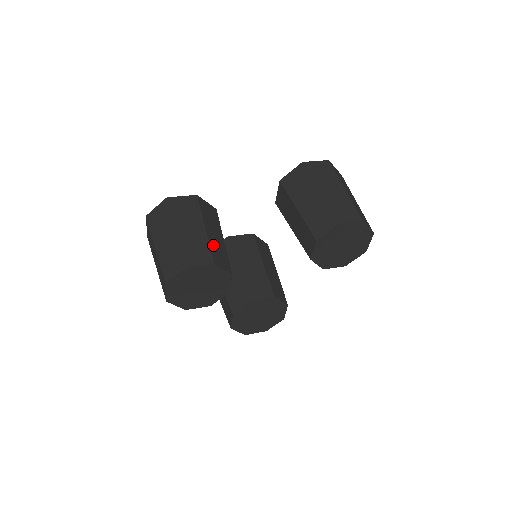
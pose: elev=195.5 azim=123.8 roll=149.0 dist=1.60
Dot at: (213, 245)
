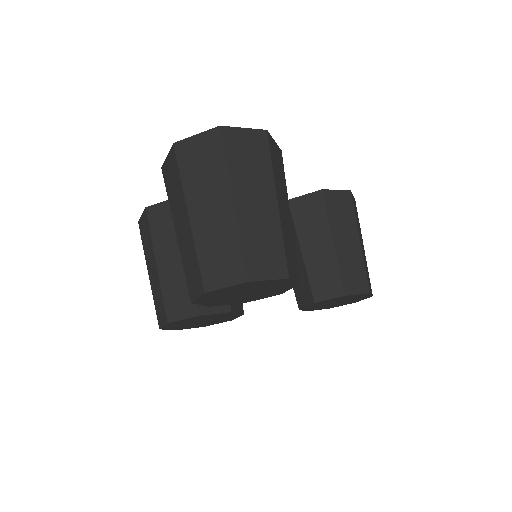
Dot at: occluded
